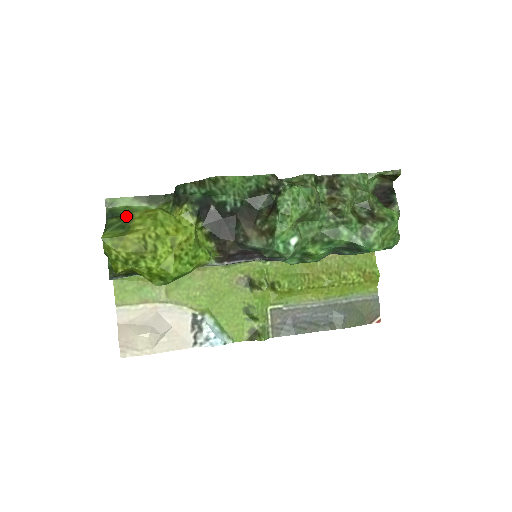
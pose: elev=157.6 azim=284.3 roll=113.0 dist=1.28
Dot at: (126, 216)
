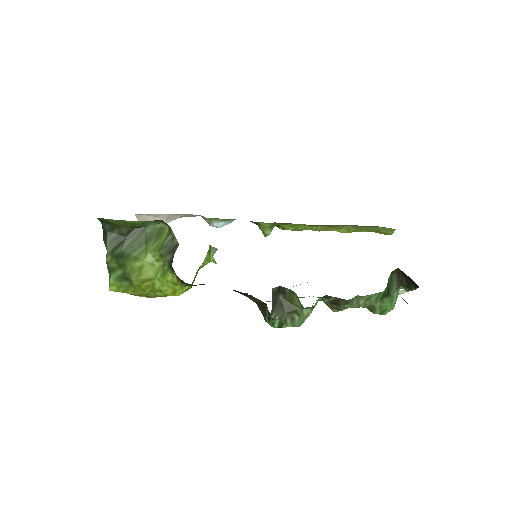
Dot at: (124, 264)
